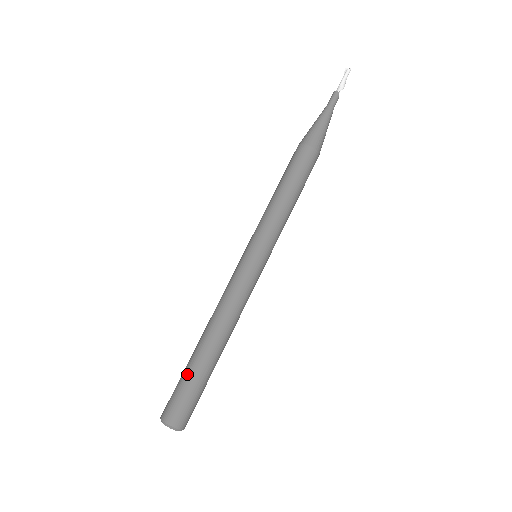
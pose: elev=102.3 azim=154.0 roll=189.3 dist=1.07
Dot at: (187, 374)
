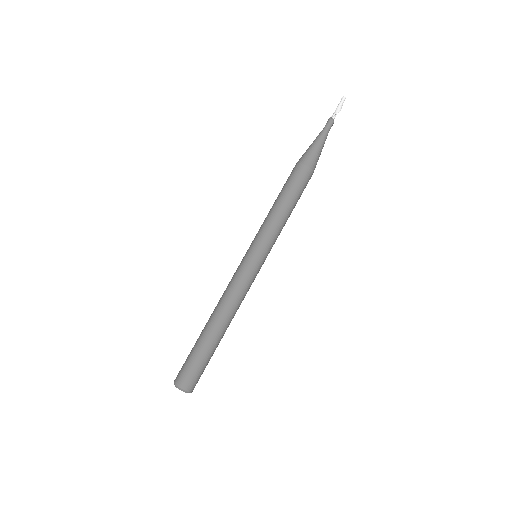
Dot at: (193, 347)
